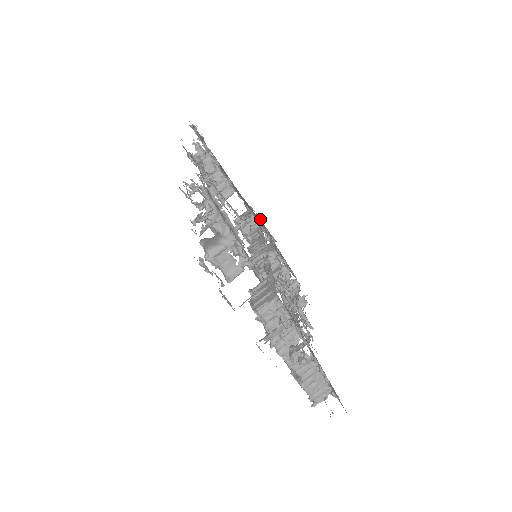
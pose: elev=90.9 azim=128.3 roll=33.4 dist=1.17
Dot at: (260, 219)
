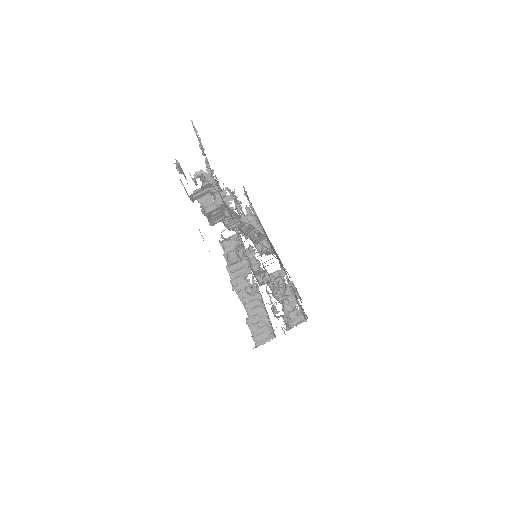
Dot at: (294, 285)
